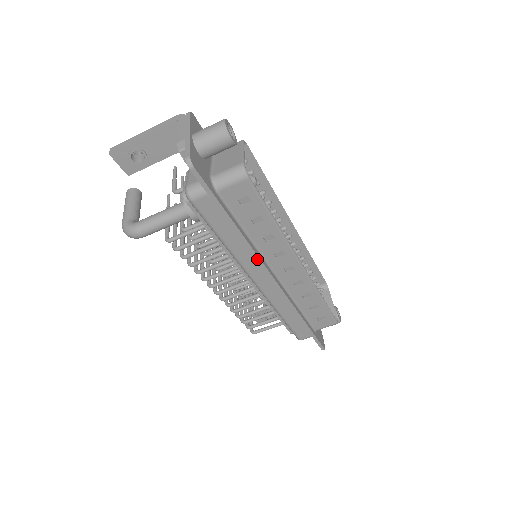
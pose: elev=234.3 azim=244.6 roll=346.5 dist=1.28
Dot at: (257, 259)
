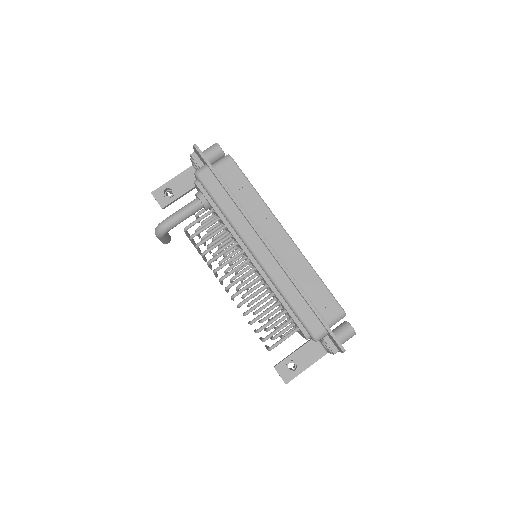
Dot at: (249, 220)
